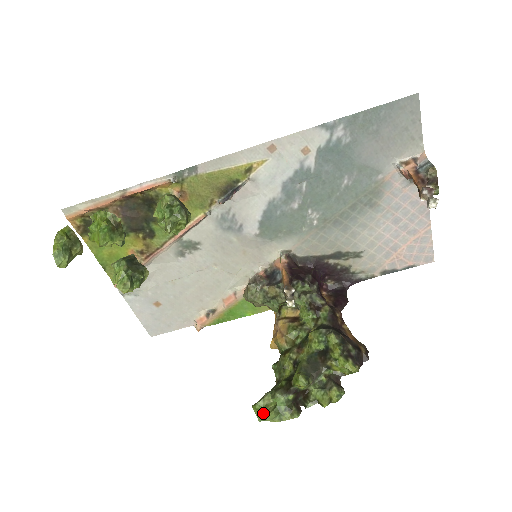
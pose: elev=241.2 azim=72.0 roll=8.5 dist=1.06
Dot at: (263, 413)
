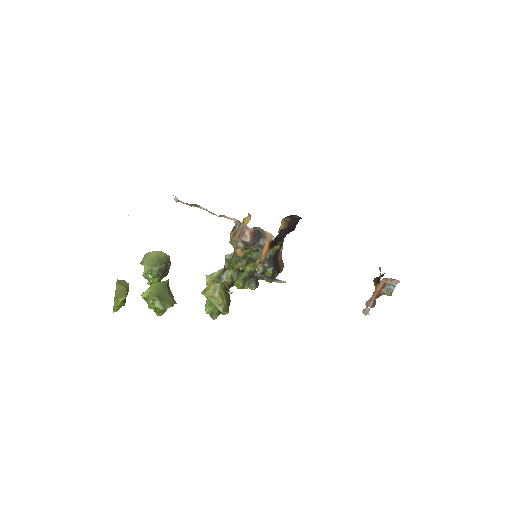
Dot at: occluded
